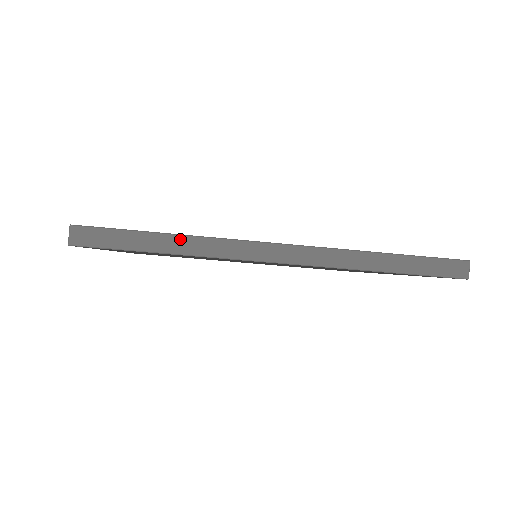
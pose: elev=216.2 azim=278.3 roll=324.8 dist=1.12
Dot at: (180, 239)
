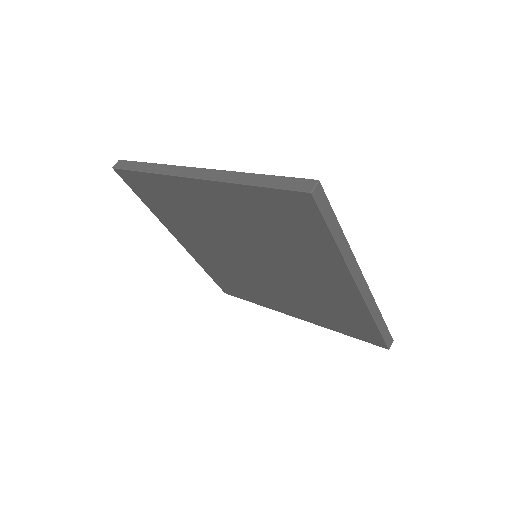
Dot at: (344, 238)
